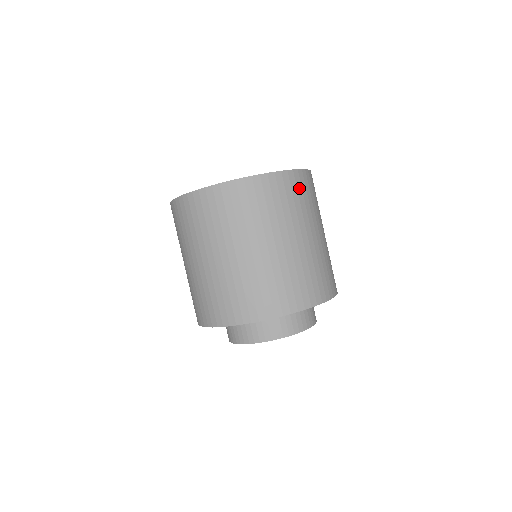
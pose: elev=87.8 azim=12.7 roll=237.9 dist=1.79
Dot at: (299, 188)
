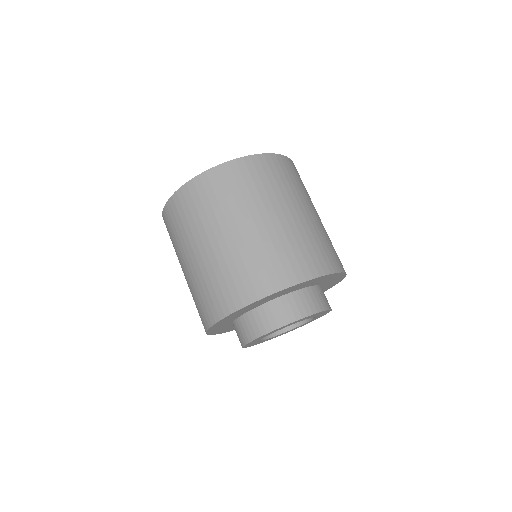
Dot at: occluded
